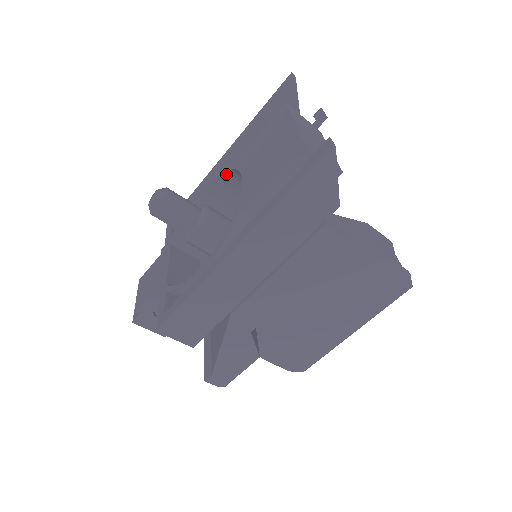
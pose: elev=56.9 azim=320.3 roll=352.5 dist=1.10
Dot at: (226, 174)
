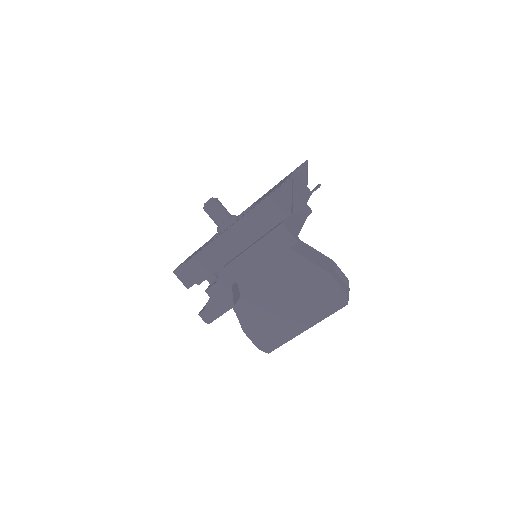
Dot at: occluded
